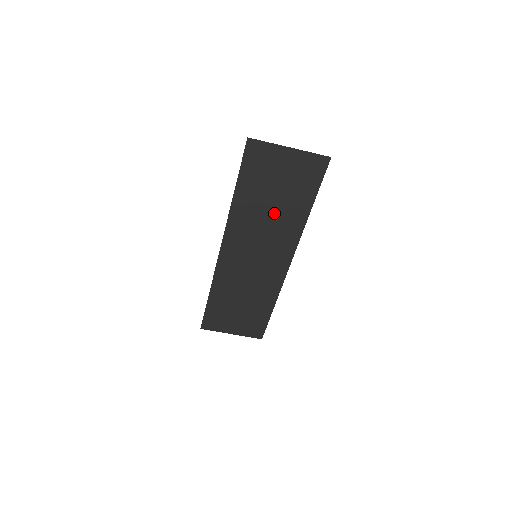
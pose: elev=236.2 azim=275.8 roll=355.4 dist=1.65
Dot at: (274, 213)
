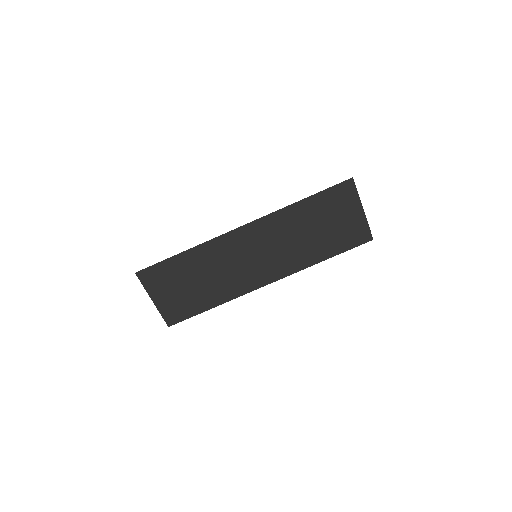
Dot at: (305, 239)
